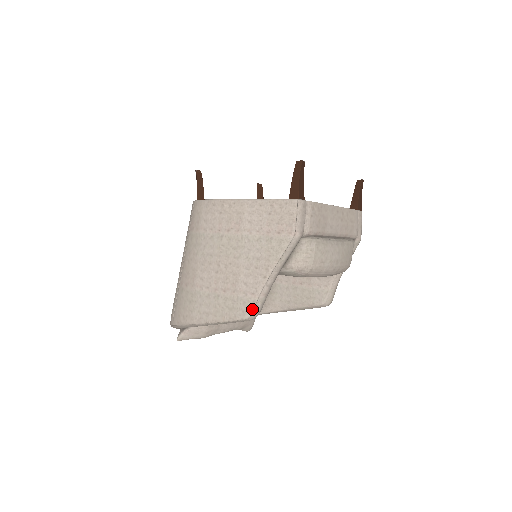
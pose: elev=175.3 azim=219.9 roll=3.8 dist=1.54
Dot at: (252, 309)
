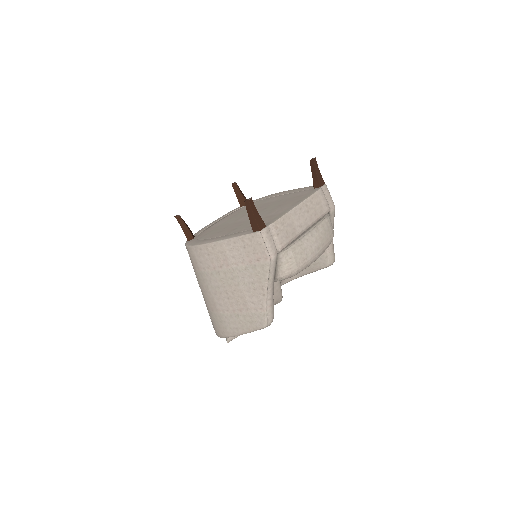
Dot at: (266, 320)
